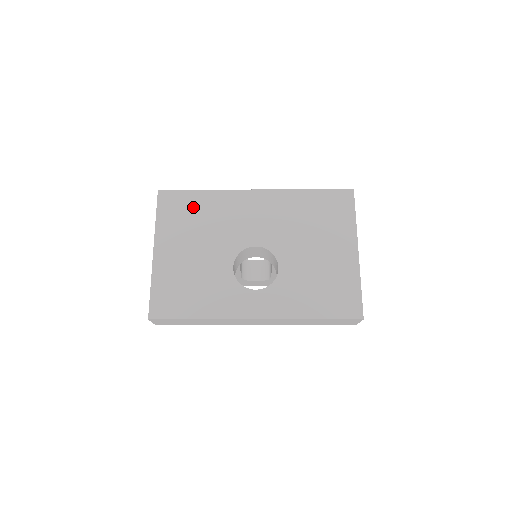
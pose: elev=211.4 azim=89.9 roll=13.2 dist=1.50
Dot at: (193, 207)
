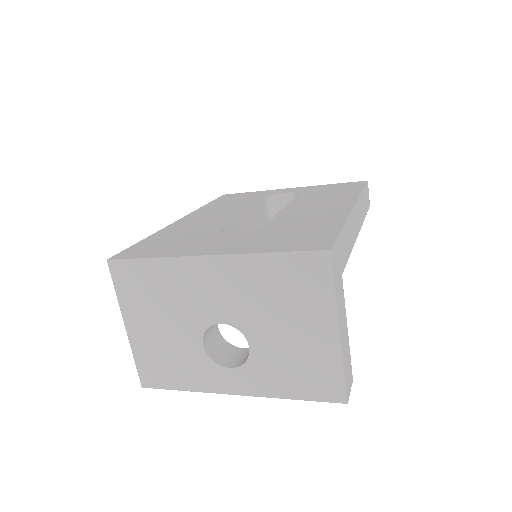
Dot at: (147, 279)
